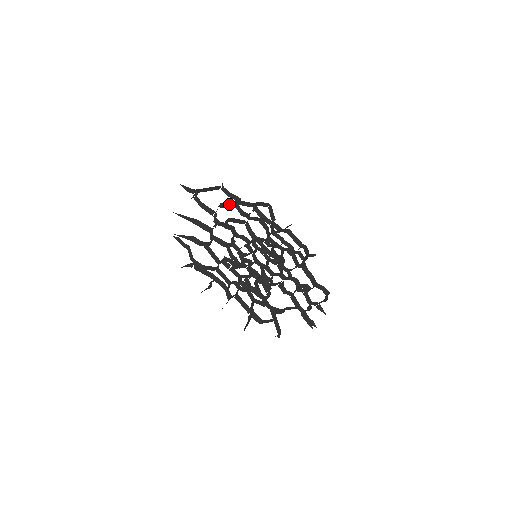
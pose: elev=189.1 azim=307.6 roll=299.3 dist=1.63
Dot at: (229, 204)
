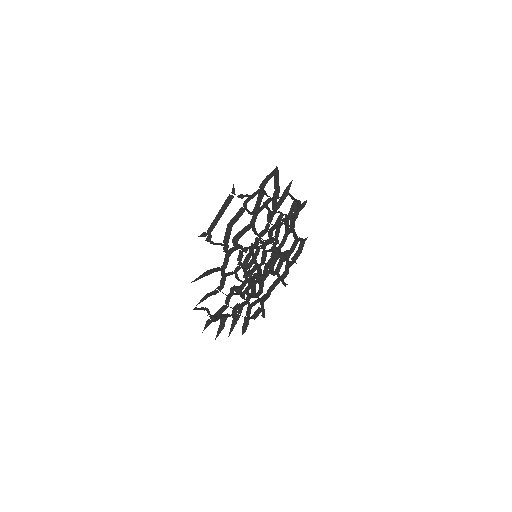
Dot at: (239, 215)
